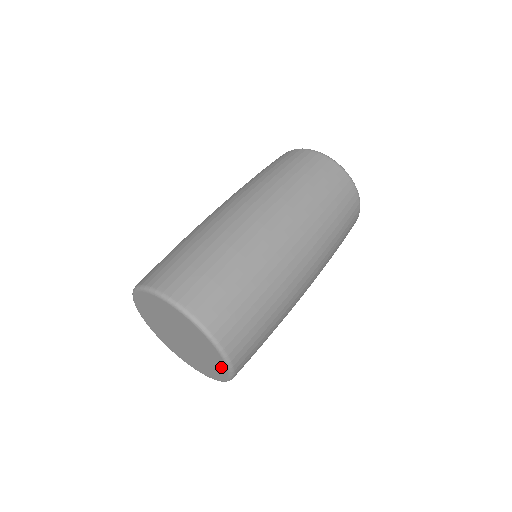
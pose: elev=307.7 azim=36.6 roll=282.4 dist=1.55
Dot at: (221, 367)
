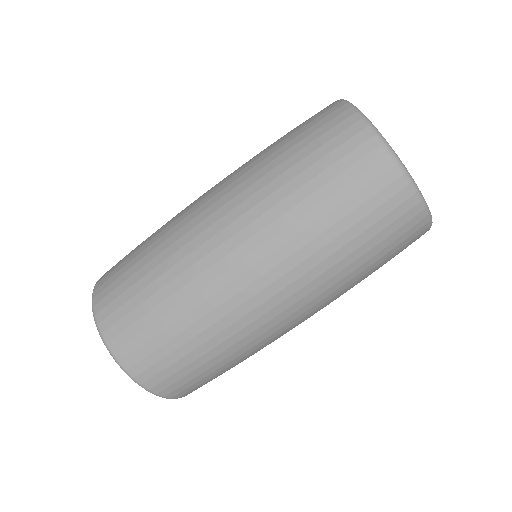
Dot at: occluded
